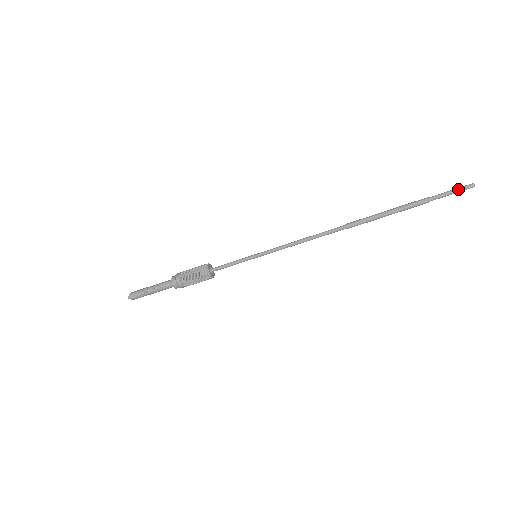
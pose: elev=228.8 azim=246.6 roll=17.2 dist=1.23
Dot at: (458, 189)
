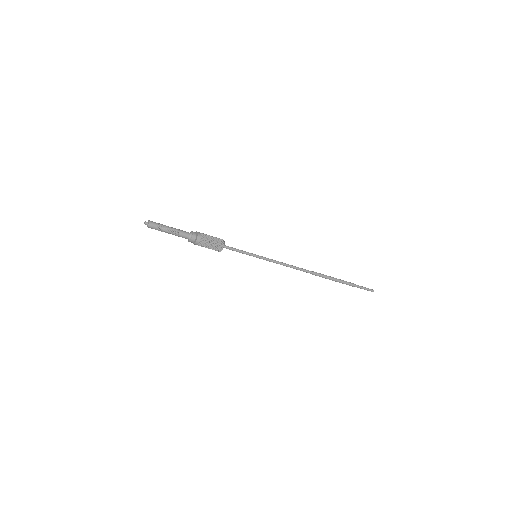
Dot at: (367, 290)
